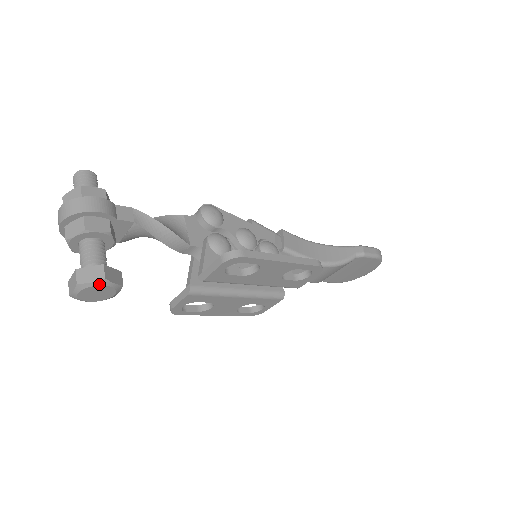
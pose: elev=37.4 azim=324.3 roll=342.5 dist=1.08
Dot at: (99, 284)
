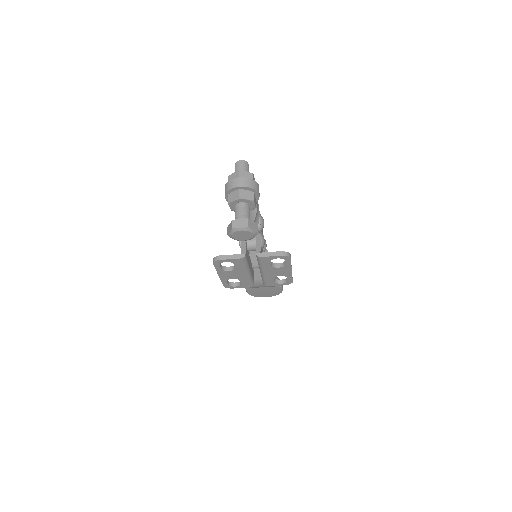
Dot at: (254, 233)
